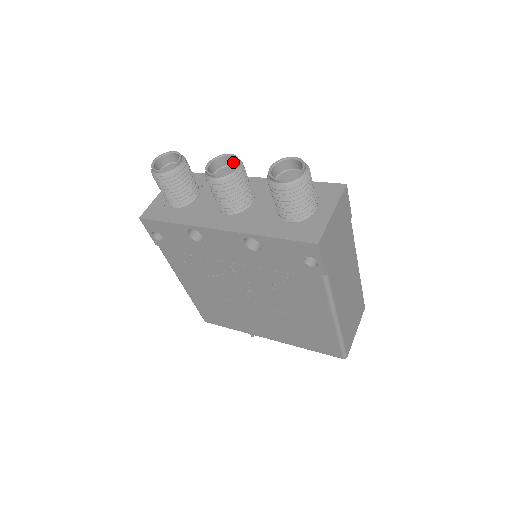
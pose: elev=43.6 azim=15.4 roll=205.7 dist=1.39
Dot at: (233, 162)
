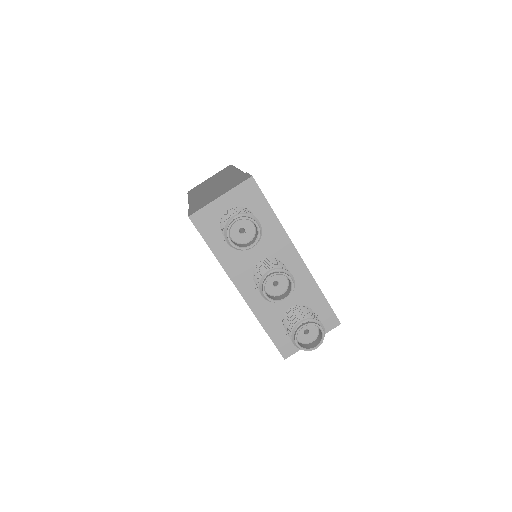
Dot at: (289, 280)
